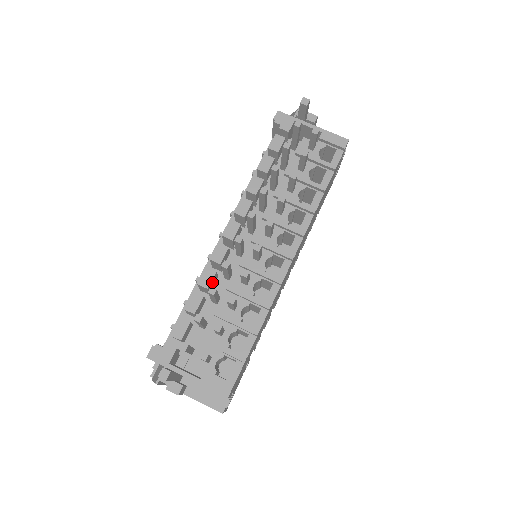
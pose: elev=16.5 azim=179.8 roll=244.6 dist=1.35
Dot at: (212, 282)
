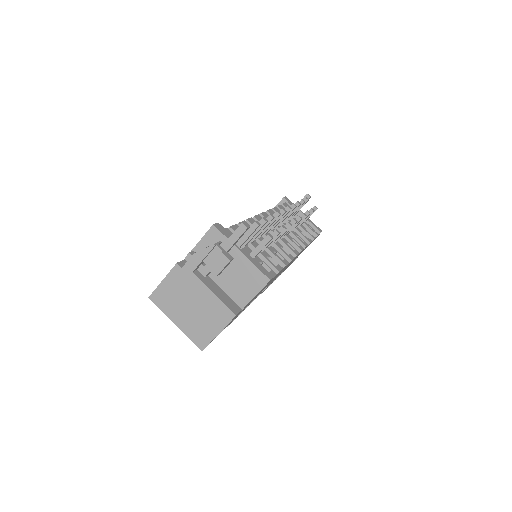
Dot at: occluded
